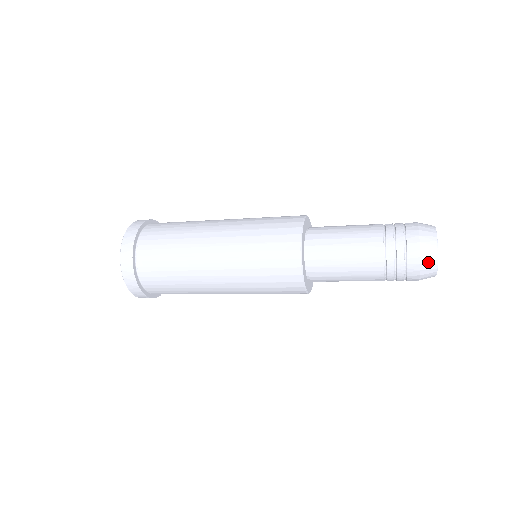
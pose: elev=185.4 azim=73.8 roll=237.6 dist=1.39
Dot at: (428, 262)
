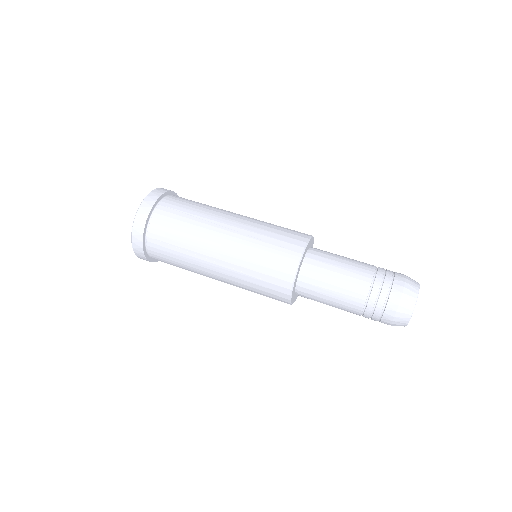
Dot at: occluded
